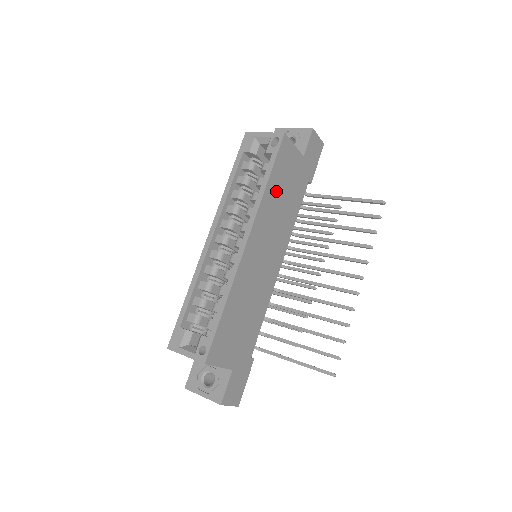
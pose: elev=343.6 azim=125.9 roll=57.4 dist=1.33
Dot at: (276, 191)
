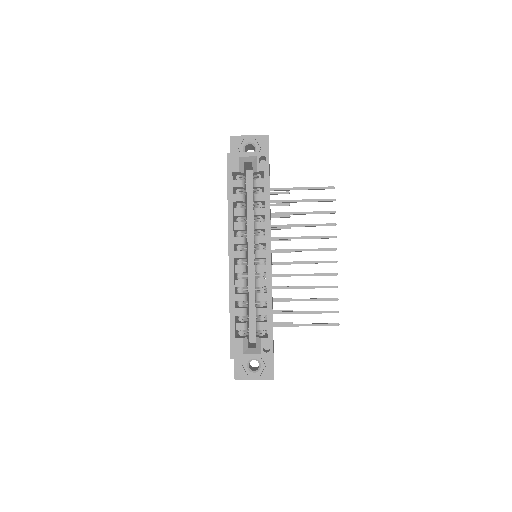
Dot at: occluded
